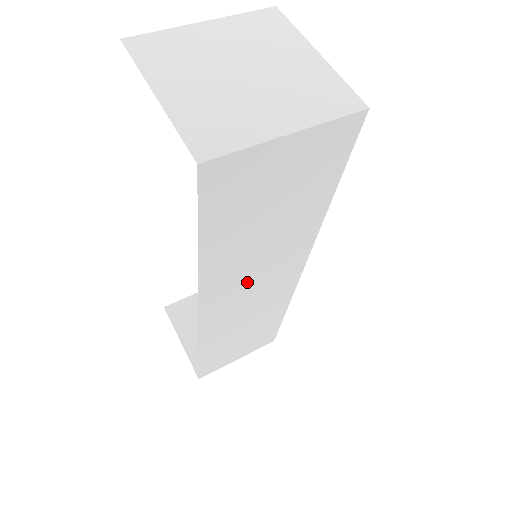
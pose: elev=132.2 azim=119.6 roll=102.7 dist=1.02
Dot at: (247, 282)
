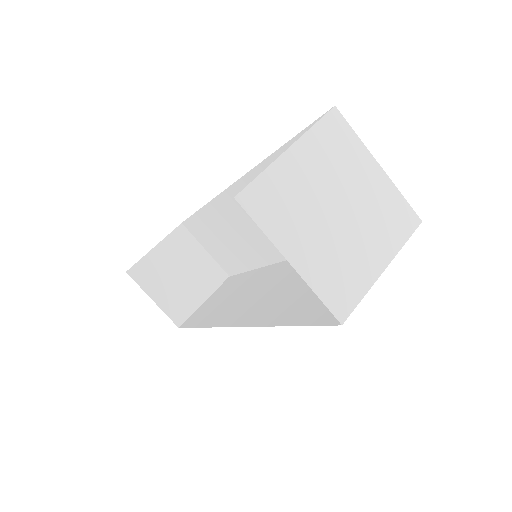
Dot at: (269, 295)
